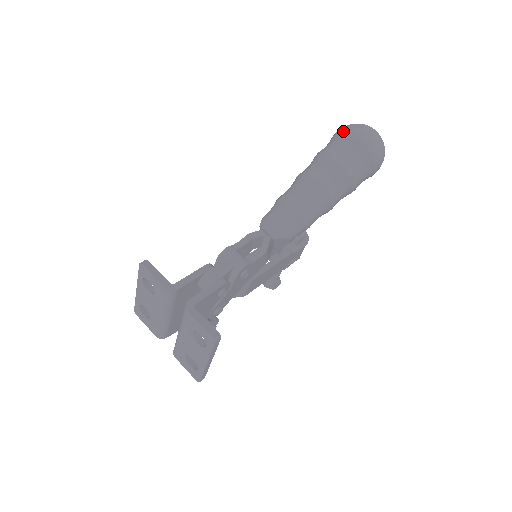
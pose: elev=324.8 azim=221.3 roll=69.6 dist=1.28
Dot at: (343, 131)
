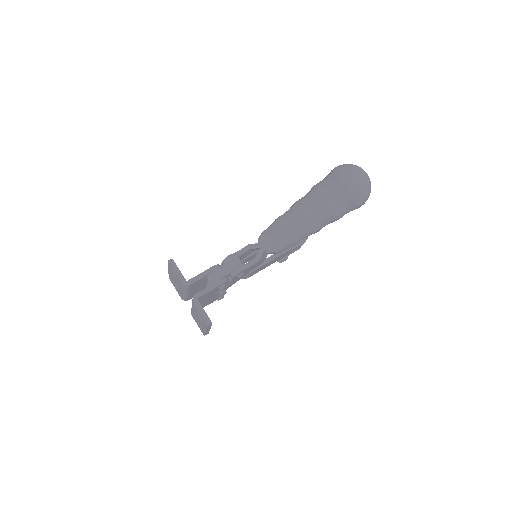
Dot at: (336, 173)
